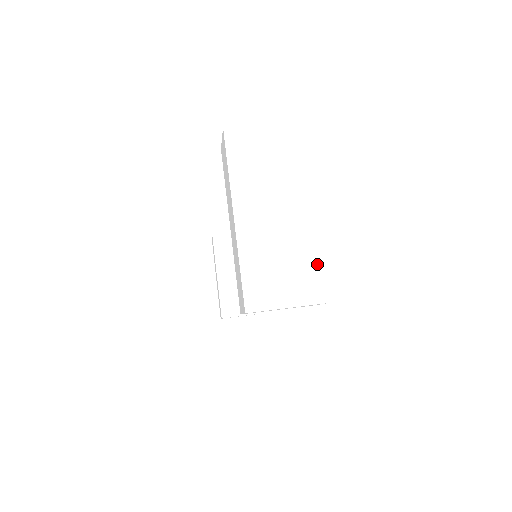
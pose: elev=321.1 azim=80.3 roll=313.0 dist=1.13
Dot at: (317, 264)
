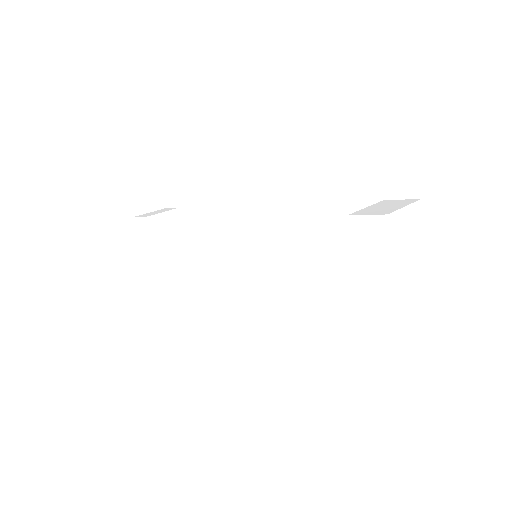
Dot at: (428, 305)
